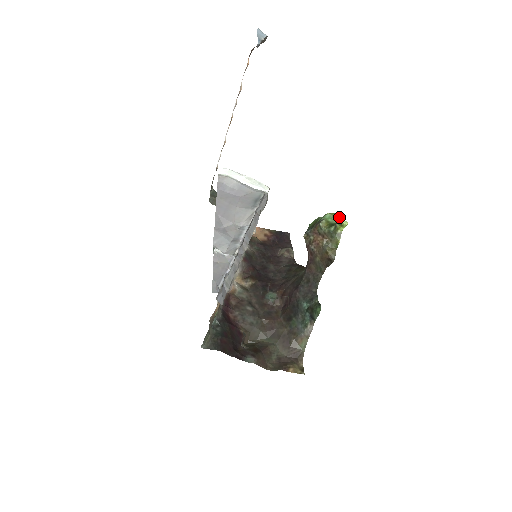
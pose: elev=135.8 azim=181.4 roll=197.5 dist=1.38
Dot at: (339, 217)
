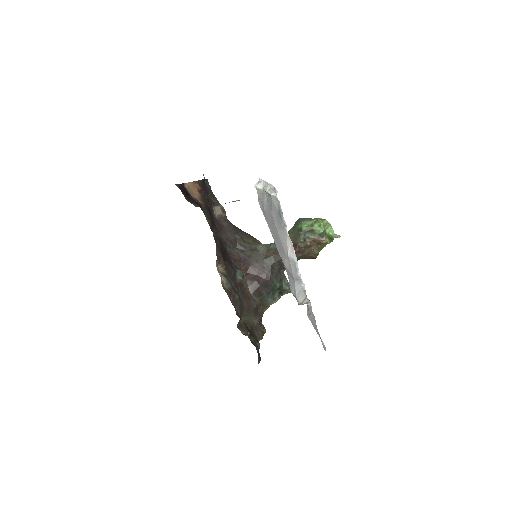
Dot at: (330, 227)
